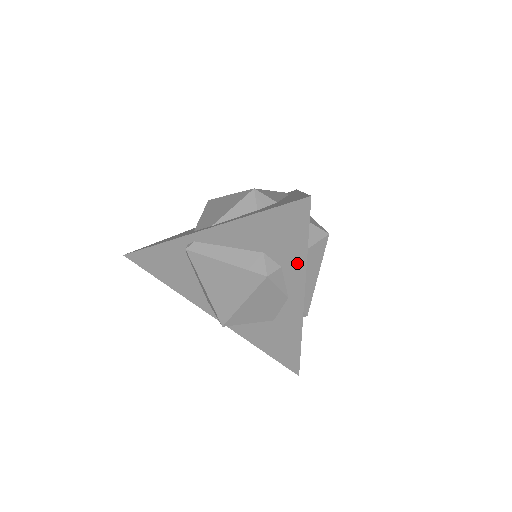
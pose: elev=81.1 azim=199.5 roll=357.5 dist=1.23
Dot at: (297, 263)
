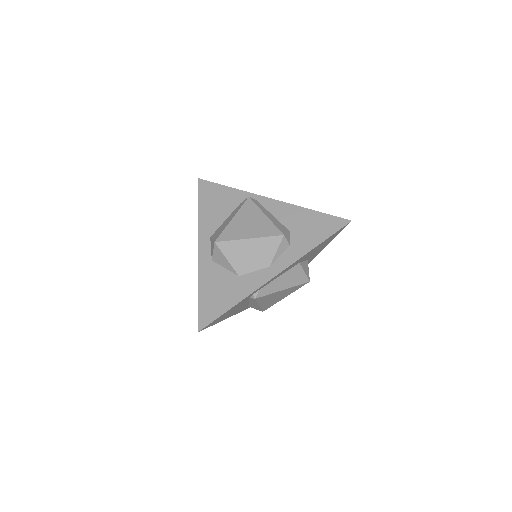
Dot at: (302, 249)
